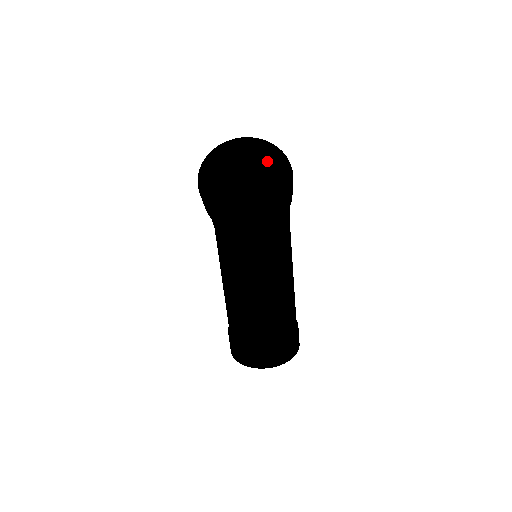
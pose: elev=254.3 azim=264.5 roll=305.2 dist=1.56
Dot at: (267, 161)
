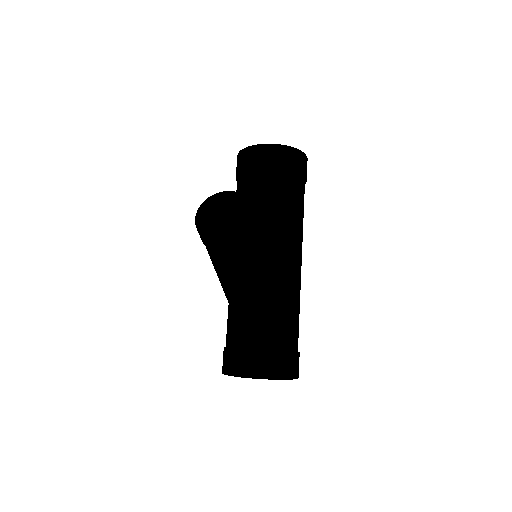
Dot at: occluded
